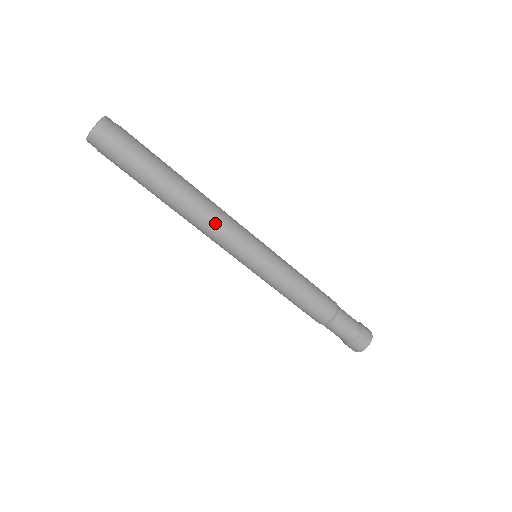
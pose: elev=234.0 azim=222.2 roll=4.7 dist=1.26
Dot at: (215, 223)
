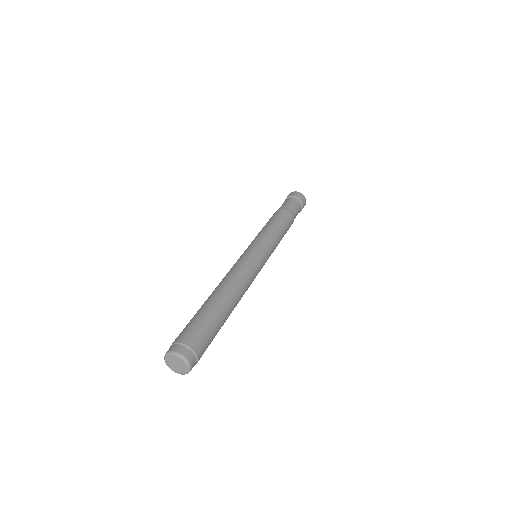
Dot at: occluded
